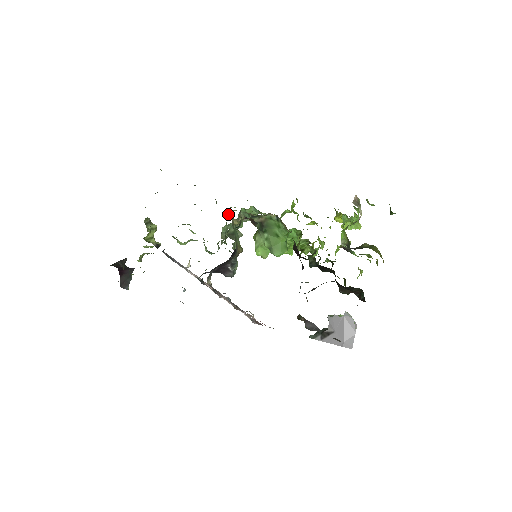
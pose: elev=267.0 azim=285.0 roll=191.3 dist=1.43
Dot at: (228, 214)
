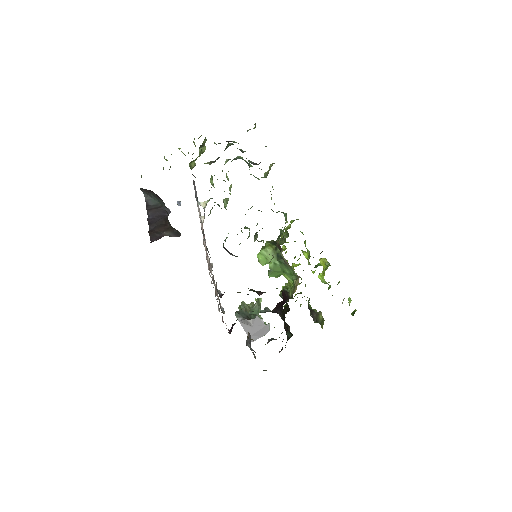
Dot at: occluded
